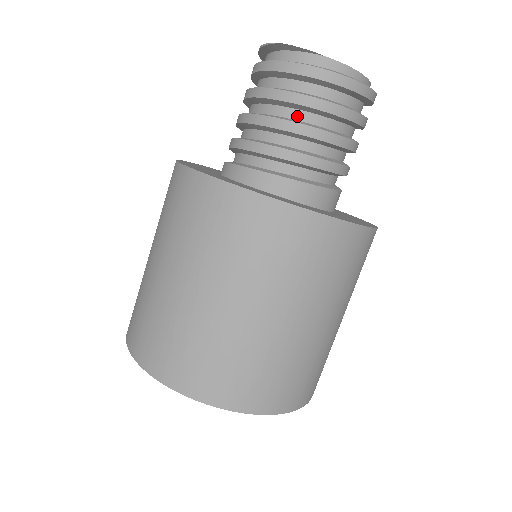
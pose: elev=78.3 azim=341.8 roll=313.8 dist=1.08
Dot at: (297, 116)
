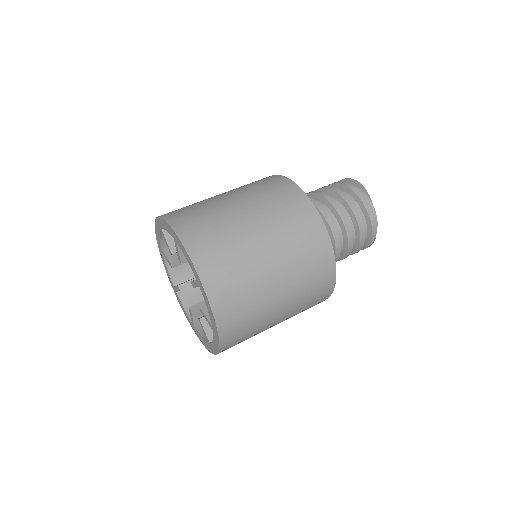
Dot at: (344, 212)
